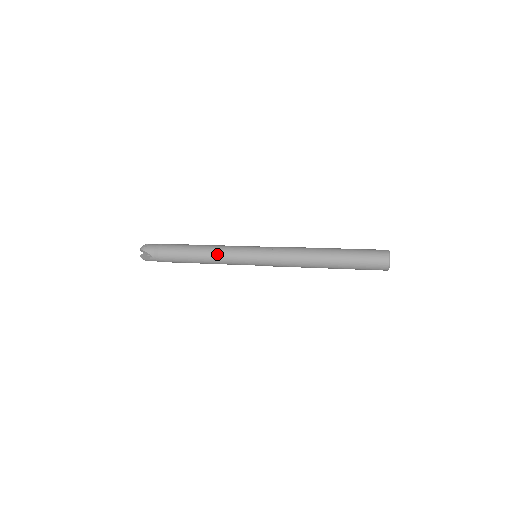
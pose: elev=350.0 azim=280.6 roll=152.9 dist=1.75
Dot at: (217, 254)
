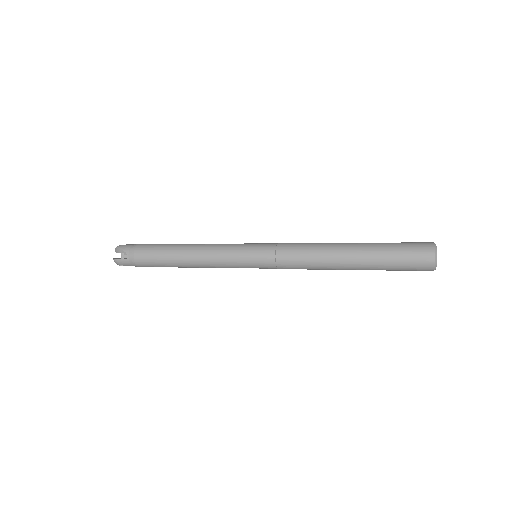
Dot at: (206, 248)
